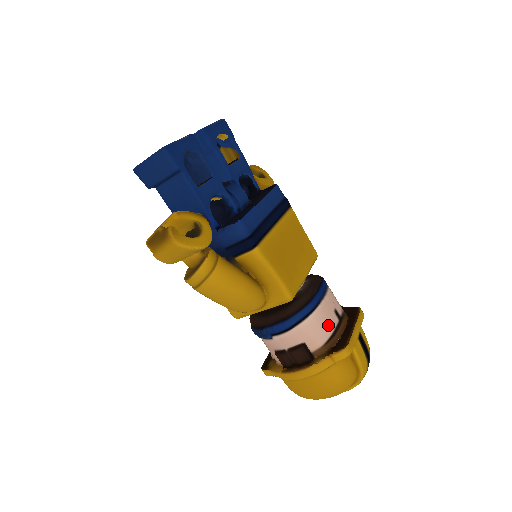
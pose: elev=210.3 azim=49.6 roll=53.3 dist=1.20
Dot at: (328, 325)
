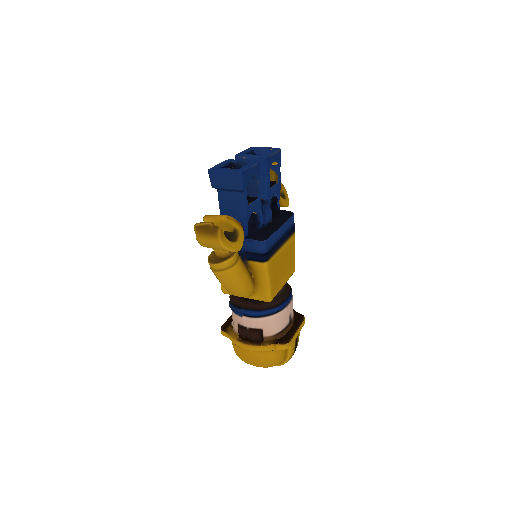
Dot at: (282, 324)
